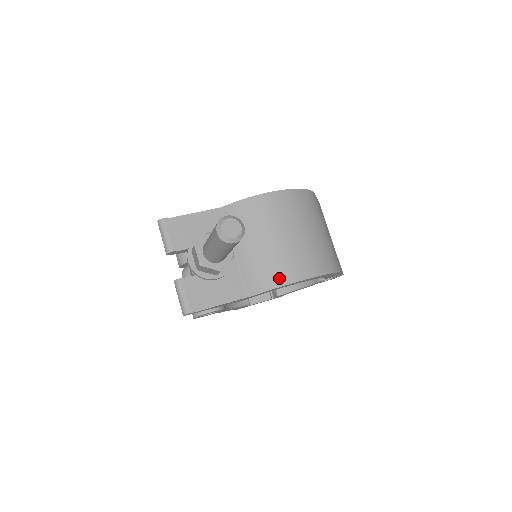
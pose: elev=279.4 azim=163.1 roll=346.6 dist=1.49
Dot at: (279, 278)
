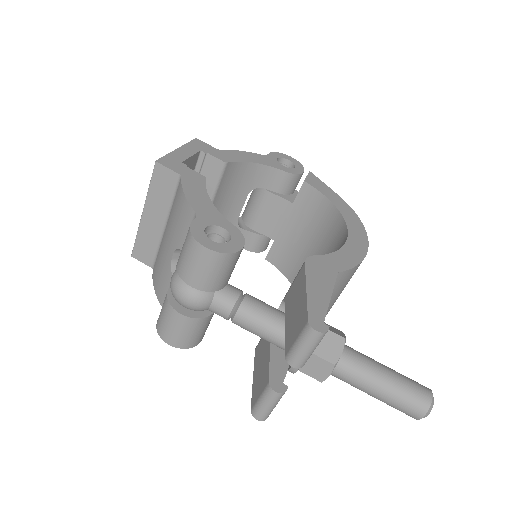
Dot at: occluded
